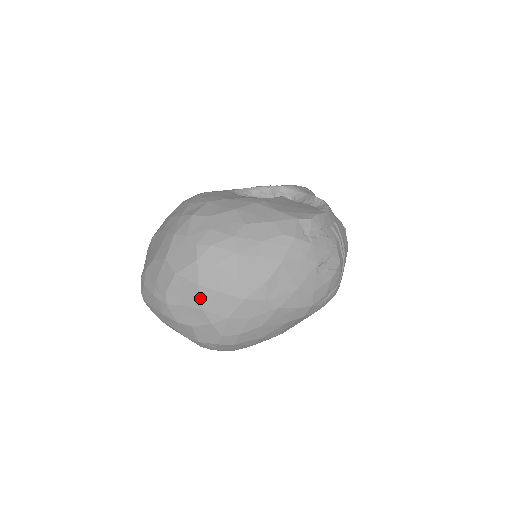
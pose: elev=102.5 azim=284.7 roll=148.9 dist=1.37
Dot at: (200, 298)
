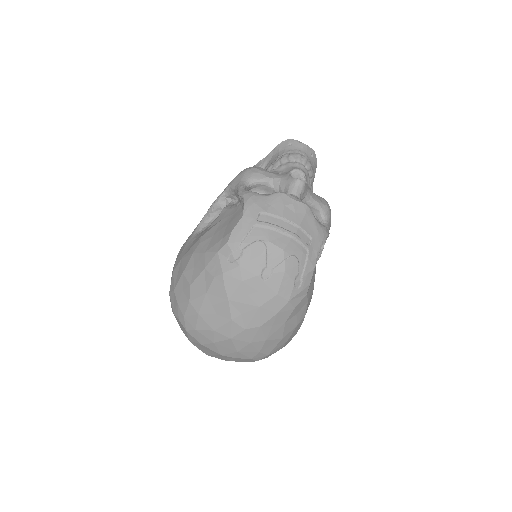
Dot at: (211, 350)
